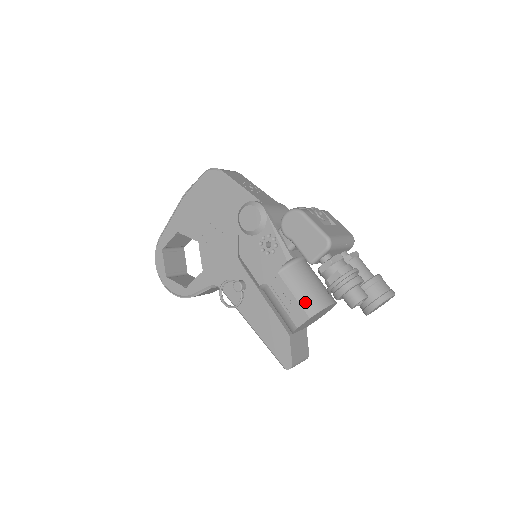
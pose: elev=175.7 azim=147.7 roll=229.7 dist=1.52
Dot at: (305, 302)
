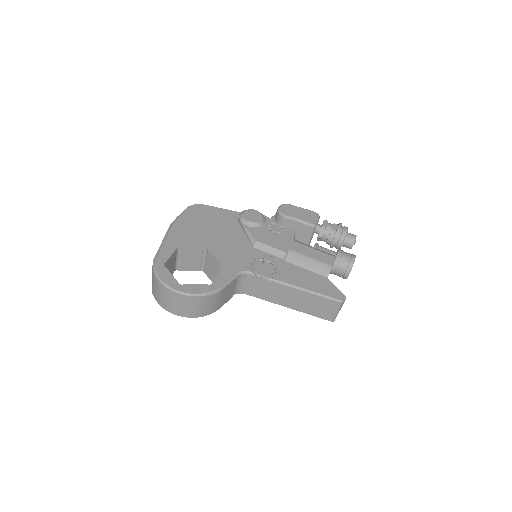
Dot at: (324, 252)
